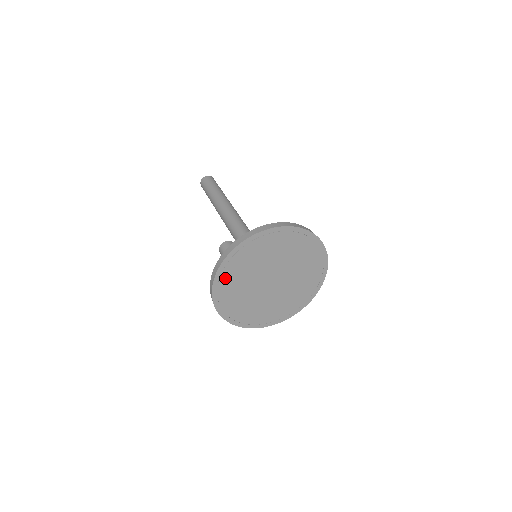
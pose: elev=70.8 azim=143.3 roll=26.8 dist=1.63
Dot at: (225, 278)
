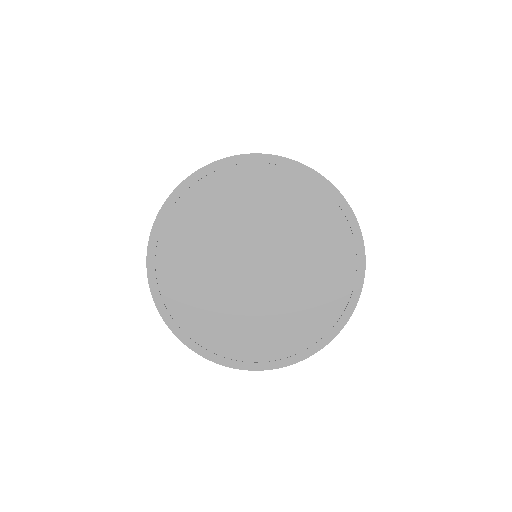
Dot at: (206, 188)
